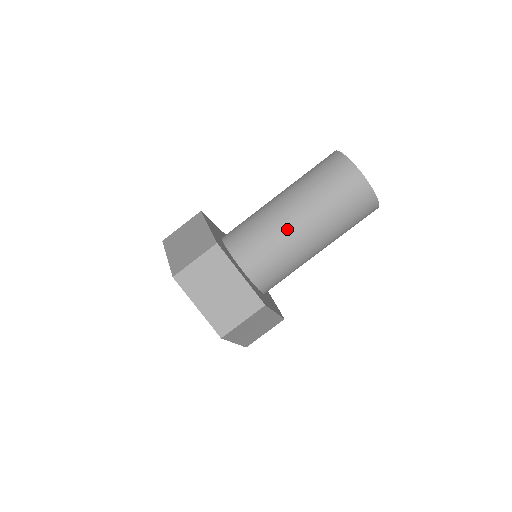
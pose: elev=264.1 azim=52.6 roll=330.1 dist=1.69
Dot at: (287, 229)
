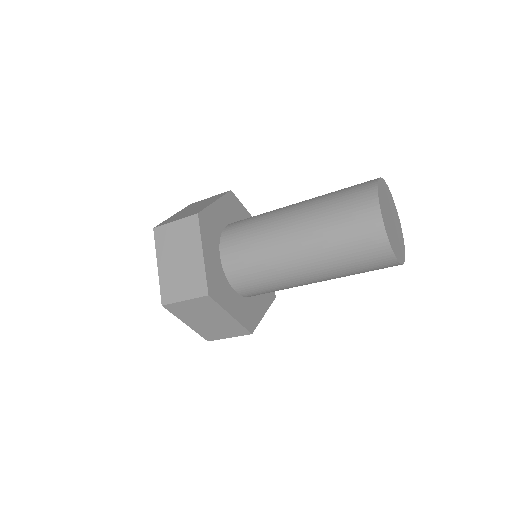
Dot at: occluded
